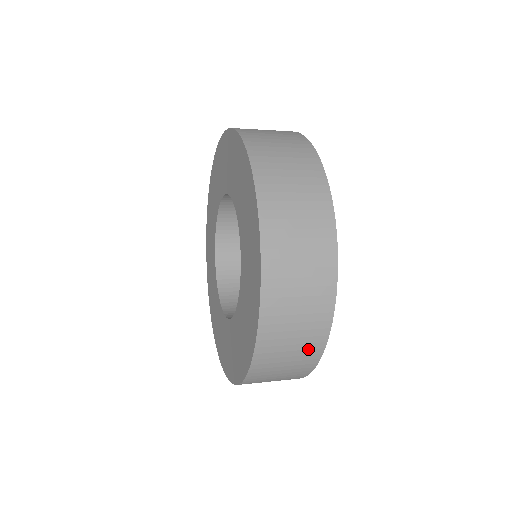
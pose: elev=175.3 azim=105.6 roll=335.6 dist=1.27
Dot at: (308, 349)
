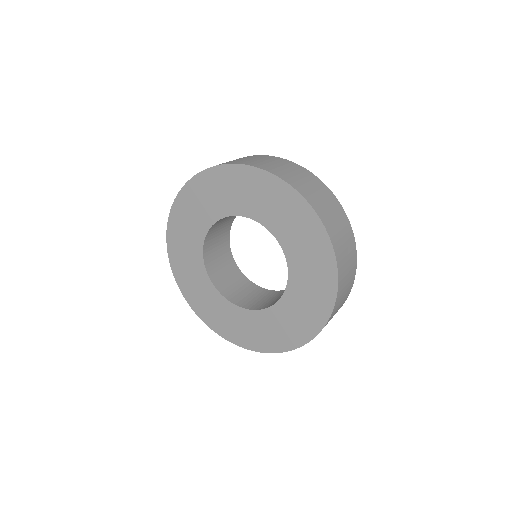
Dot at: occluded
